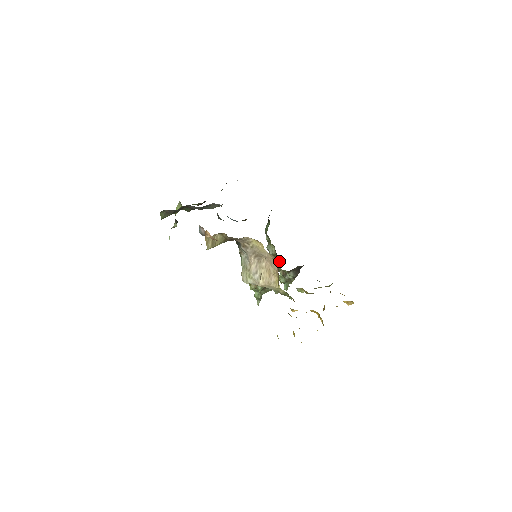
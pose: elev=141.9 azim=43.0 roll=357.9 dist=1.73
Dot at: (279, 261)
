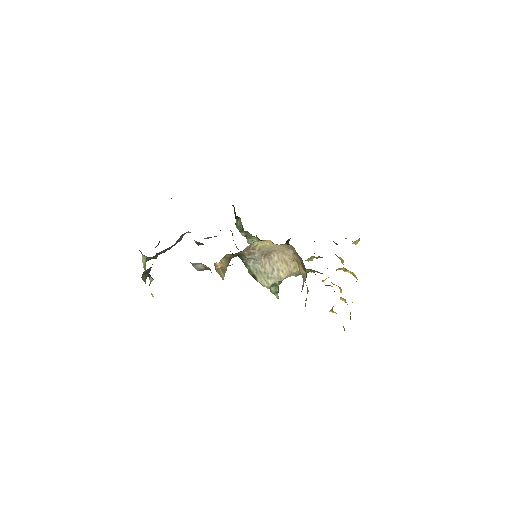
Dot at: occluded
